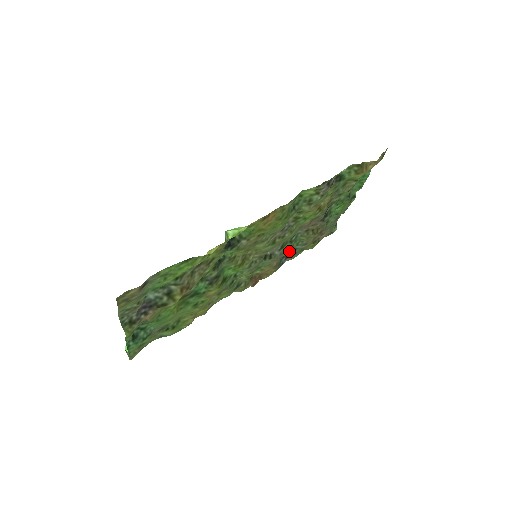
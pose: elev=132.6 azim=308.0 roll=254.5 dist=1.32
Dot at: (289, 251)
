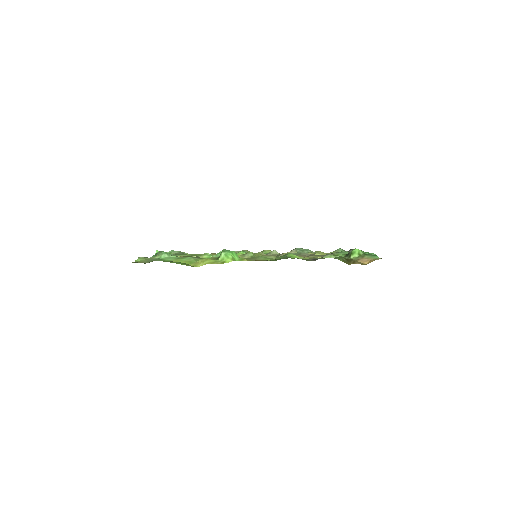
Dot at: occluded
